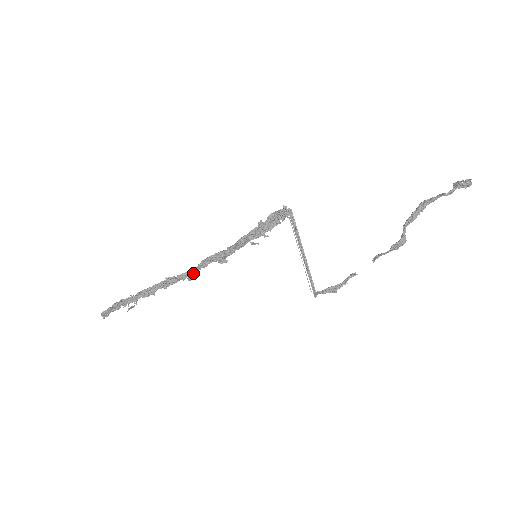
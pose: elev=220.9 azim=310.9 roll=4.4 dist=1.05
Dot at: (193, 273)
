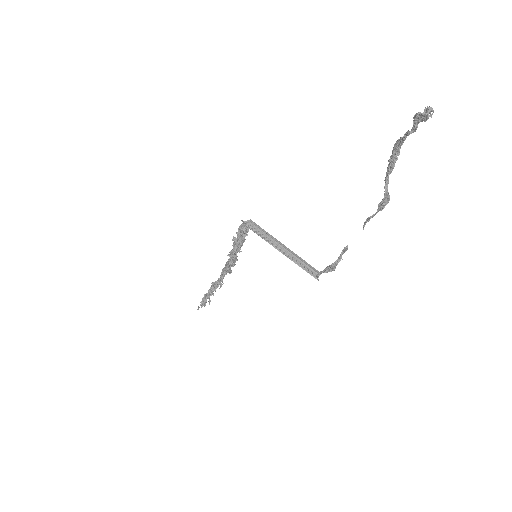
Dot at: (222, 280)
